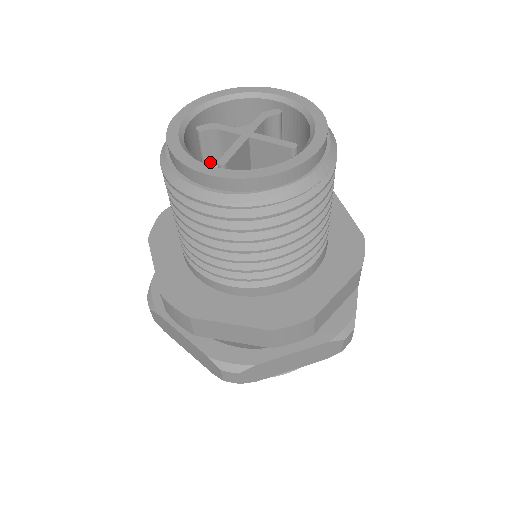
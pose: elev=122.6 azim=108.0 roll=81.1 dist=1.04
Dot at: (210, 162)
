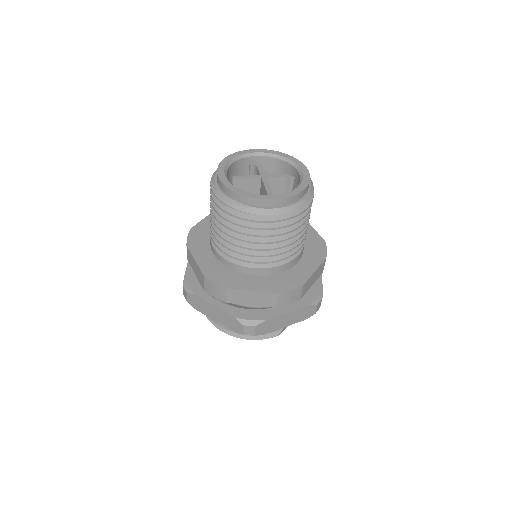
Dot at: occluded
